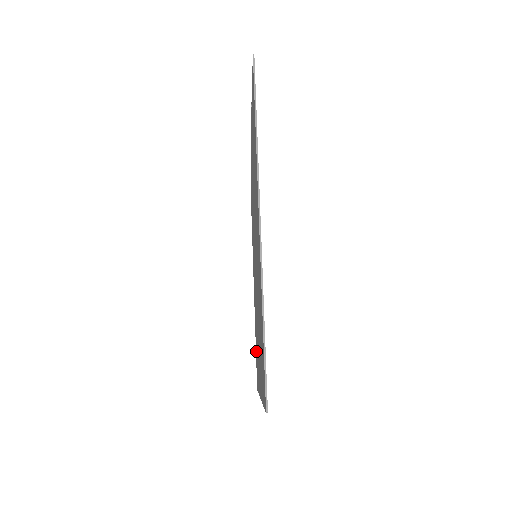
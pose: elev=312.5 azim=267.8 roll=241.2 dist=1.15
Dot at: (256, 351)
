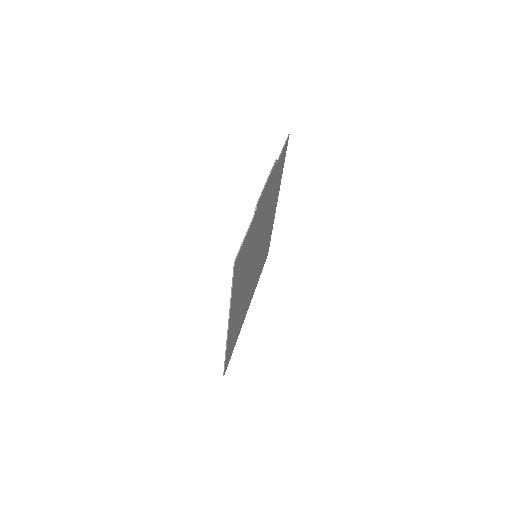
Dot at: (266, 250)
